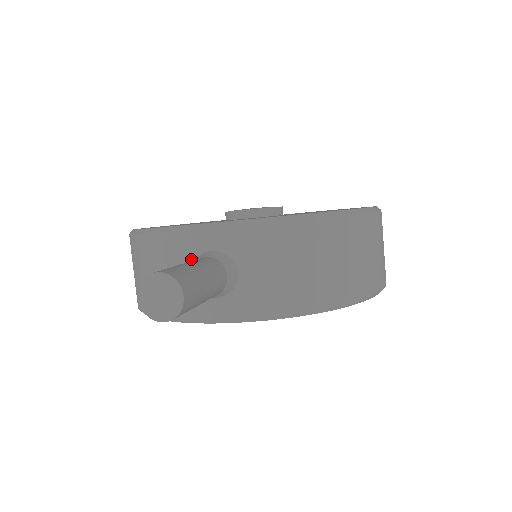
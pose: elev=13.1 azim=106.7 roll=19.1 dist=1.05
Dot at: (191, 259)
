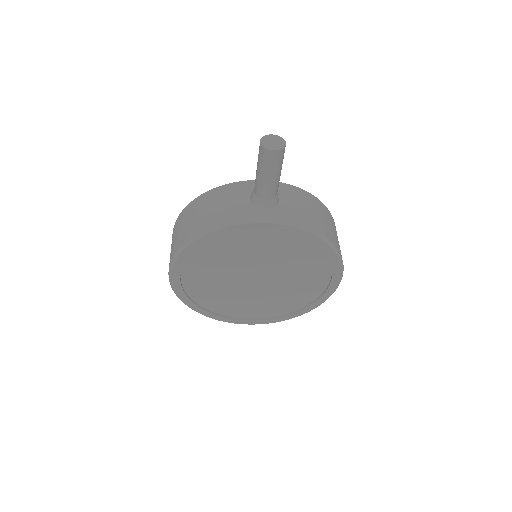
Dot at: (250, 192)
